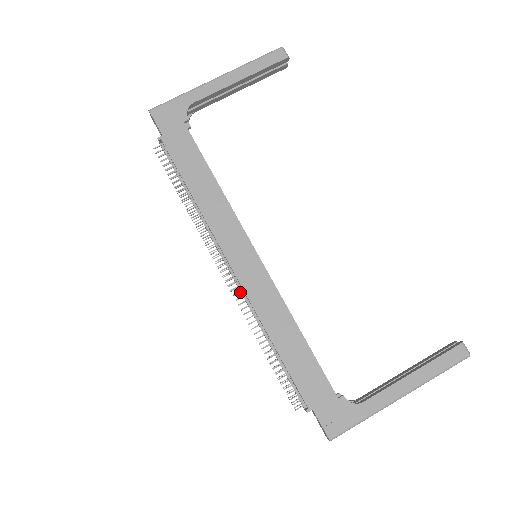
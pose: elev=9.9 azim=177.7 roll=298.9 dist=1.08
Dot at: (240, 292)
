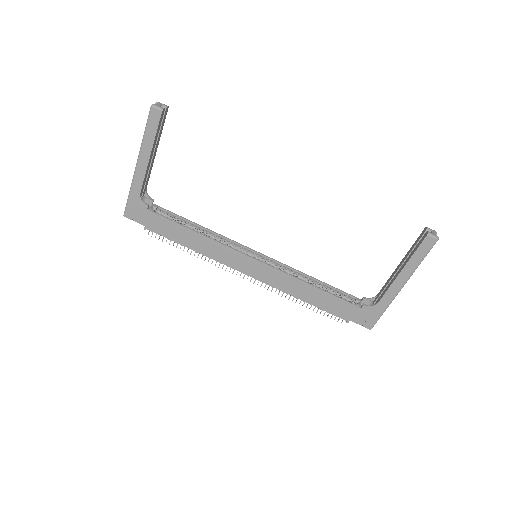
Dot at: occluded
